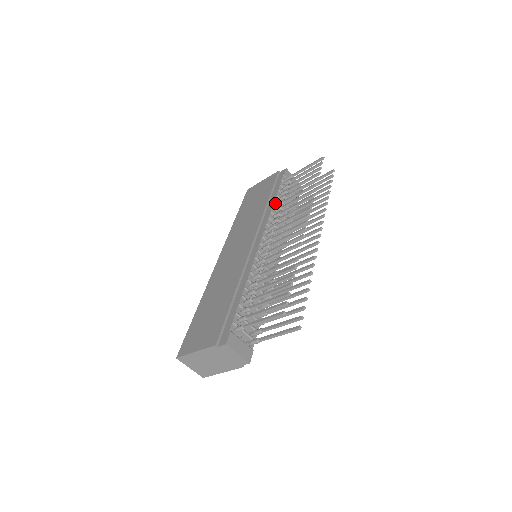
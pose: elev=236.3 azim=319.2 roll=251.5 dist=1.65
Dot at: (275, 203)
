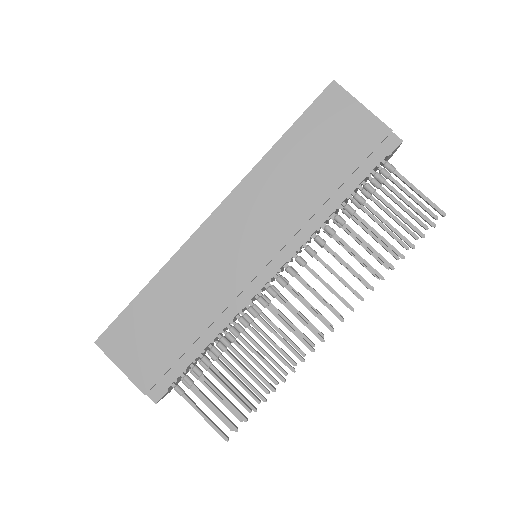
Dot at: (336, 210)
